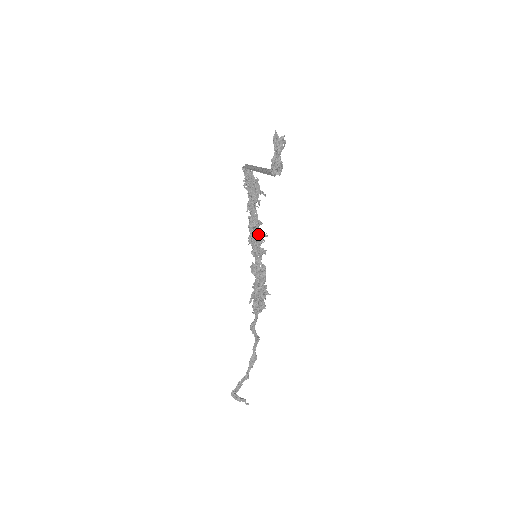
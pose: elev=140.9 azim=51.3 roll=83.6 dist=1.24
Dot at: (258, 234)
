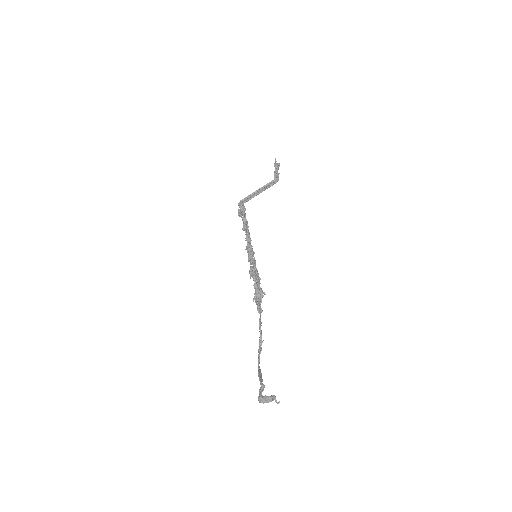
Dot at: (251, 247)
